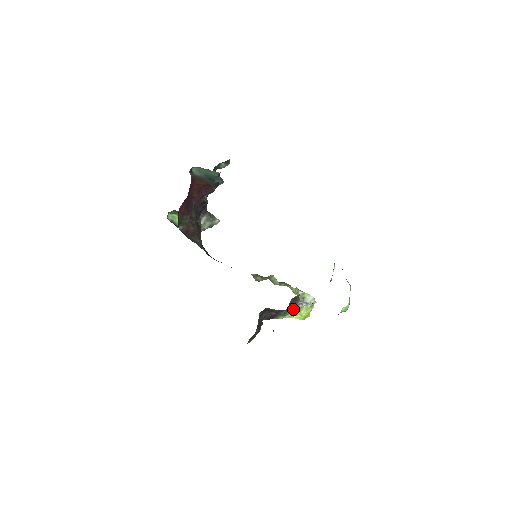
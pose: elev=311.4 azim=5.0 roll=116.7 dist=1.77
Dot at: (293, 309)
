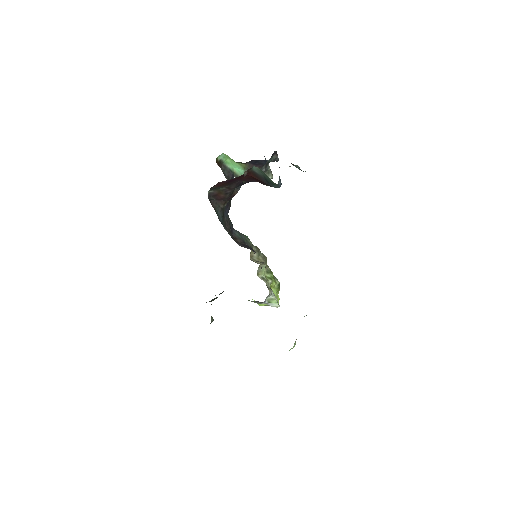
Dot at: (255, 302)
